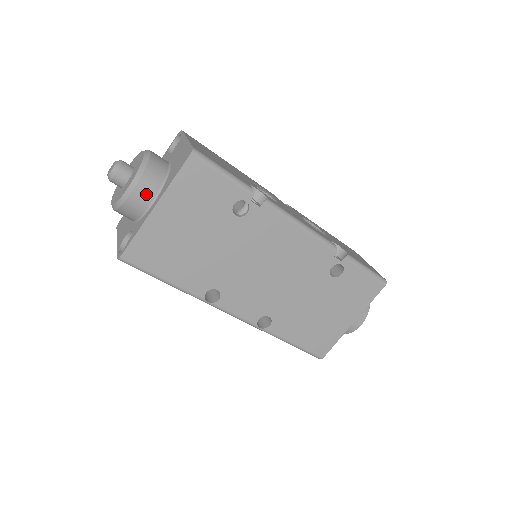
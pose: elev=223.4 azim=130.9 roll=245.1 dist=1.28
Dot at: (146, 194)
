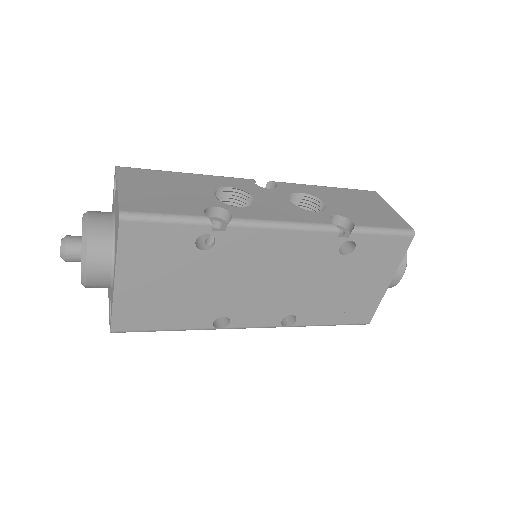
Dot at: (101, 269)
